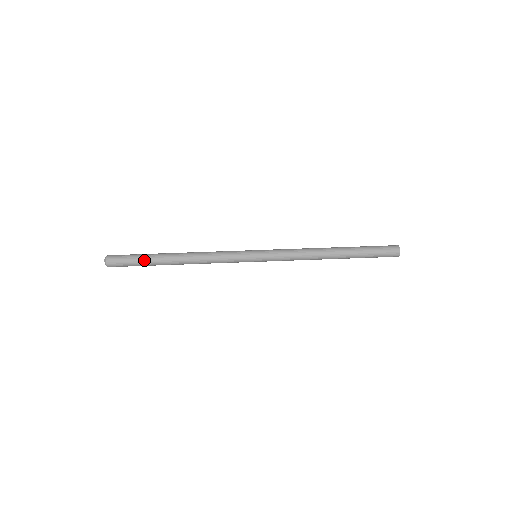
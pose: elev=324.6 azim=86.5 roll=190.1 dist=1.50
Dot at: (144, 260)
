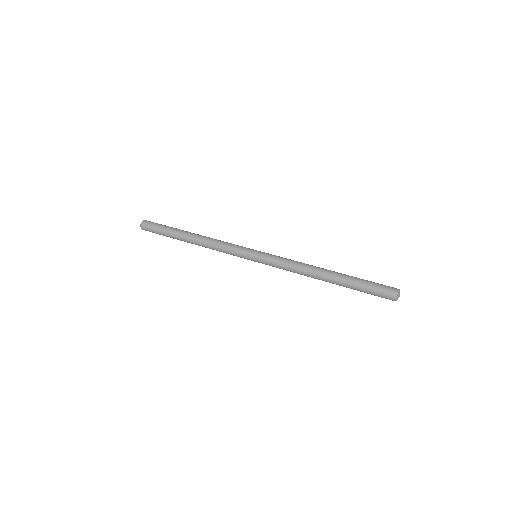
Dot at: (167, 229)
